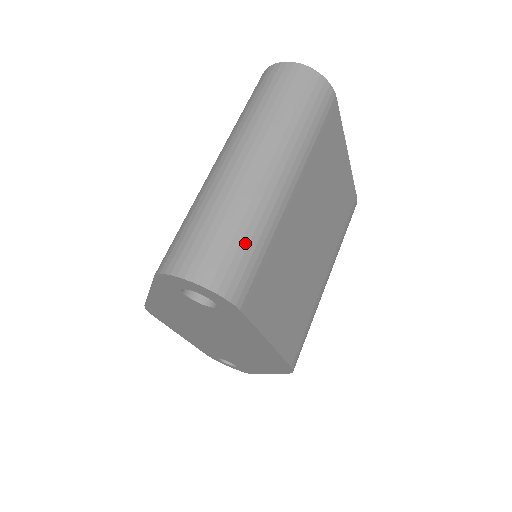
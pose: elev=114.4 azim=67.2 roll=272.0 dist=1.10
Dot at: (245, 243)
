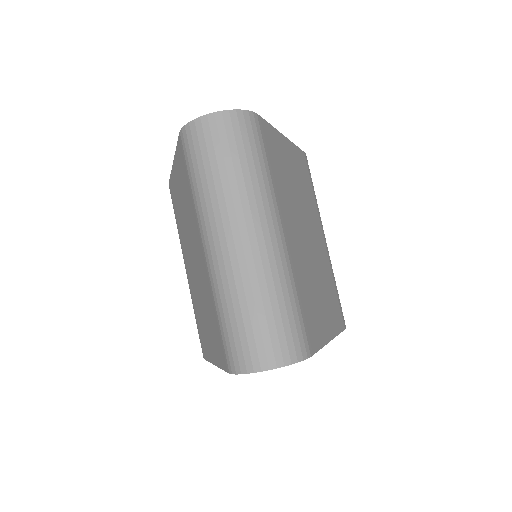
Dot at: (283, 310)
